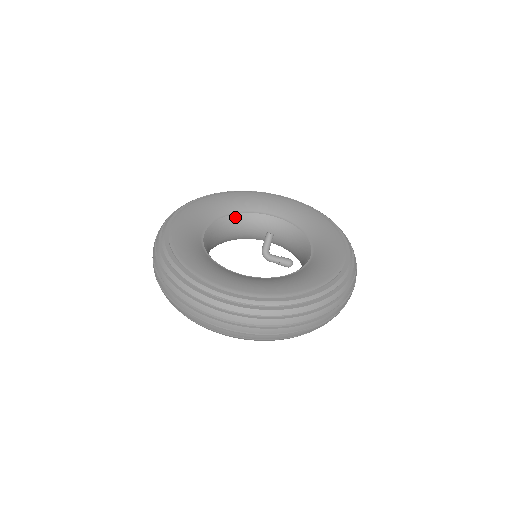
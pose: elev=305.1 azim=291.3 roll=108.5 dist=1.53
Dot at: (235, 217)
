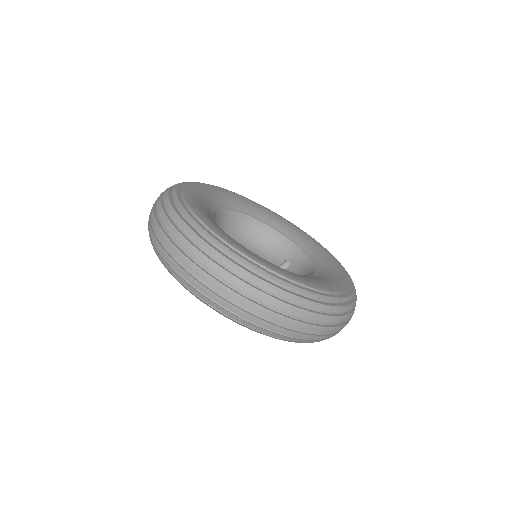
Dot at: (268, 228)
